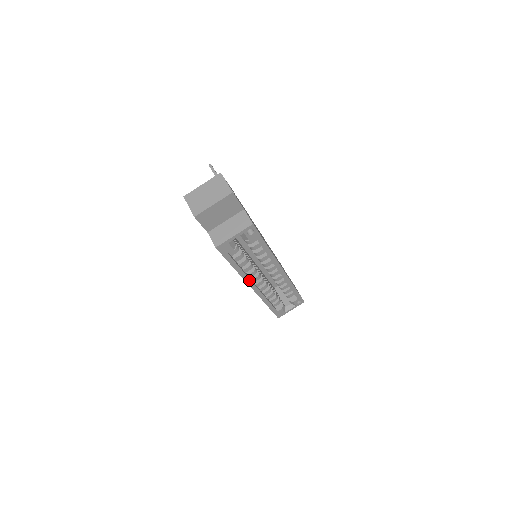
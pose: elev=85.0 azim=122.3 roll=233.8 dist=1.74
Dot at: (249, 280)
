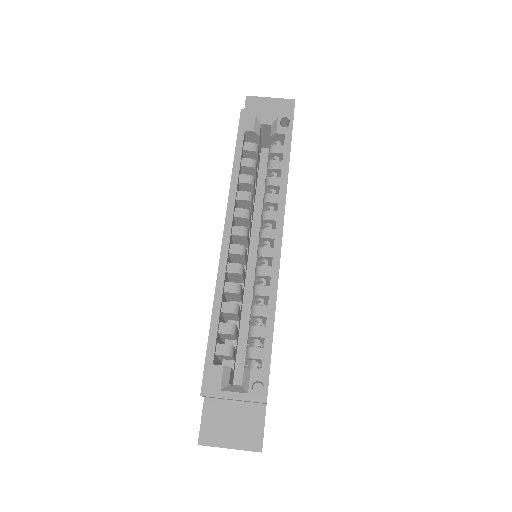
Dot at: (232, 209)
